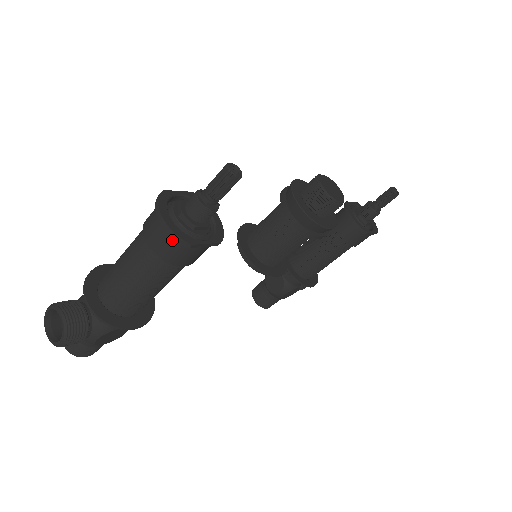
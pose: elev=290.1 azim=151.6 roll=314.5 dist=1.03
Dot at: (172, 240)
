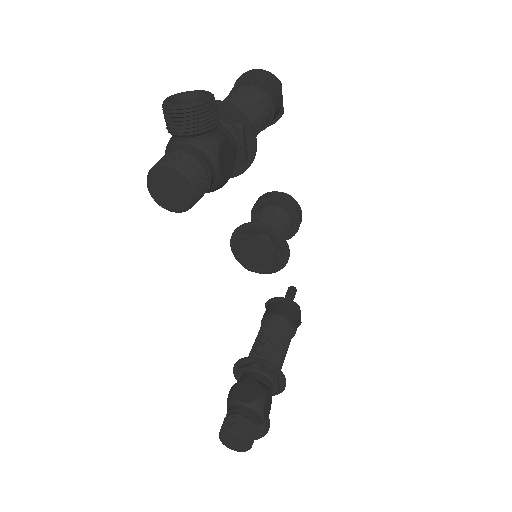
Dot at: (267, 80)
